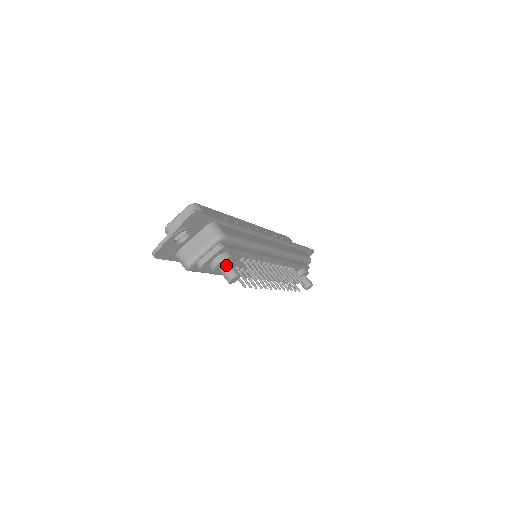
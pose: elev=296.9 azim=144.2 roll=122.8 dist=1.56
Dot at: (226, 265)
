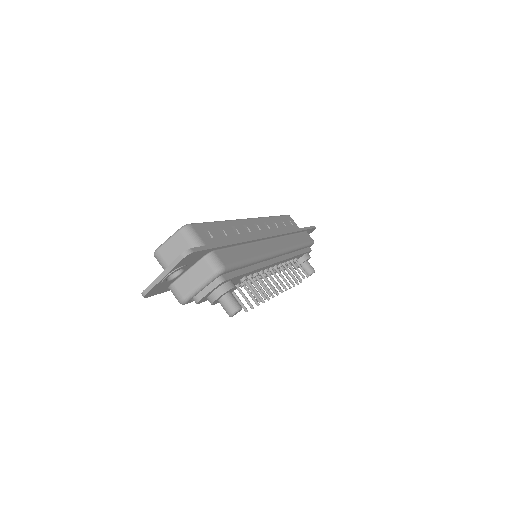
Dot at: (226, 298)
